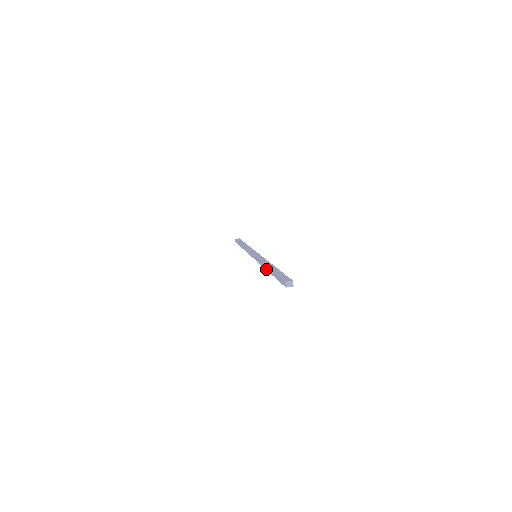
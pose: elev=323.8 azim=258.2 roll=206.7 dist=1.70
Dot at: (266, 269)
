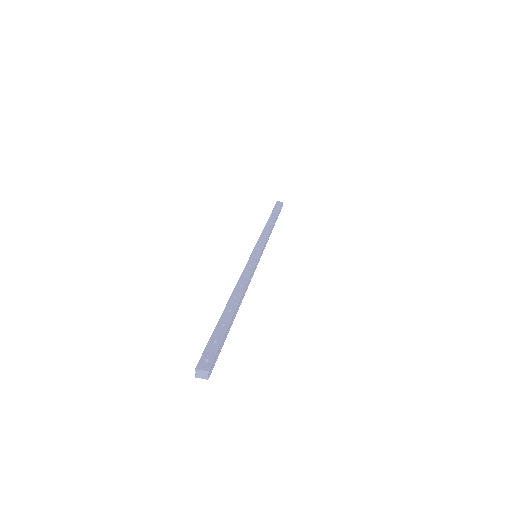
Dot at: occluded
